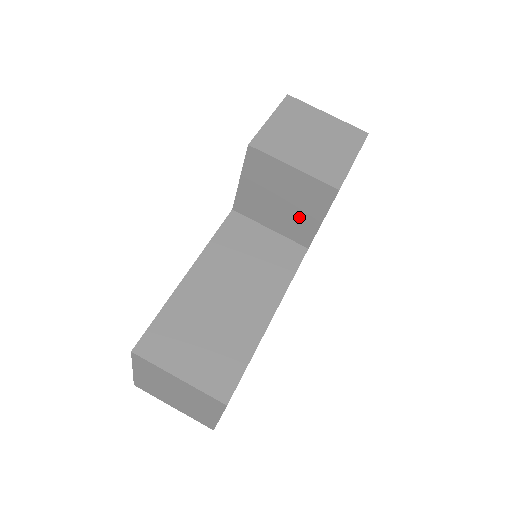
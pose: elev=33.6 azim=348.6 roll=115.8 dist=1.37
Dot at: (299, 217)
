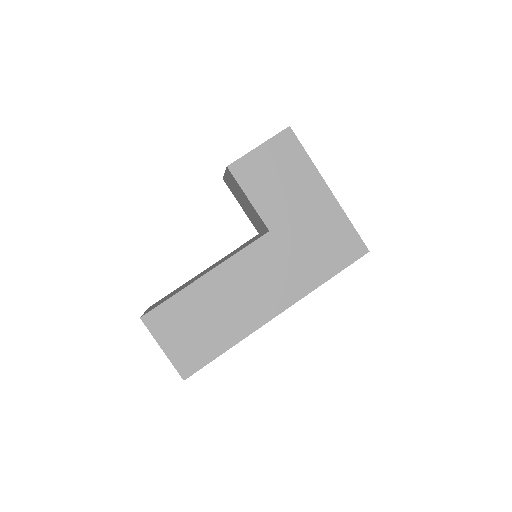
Dot at: (250, 207)
